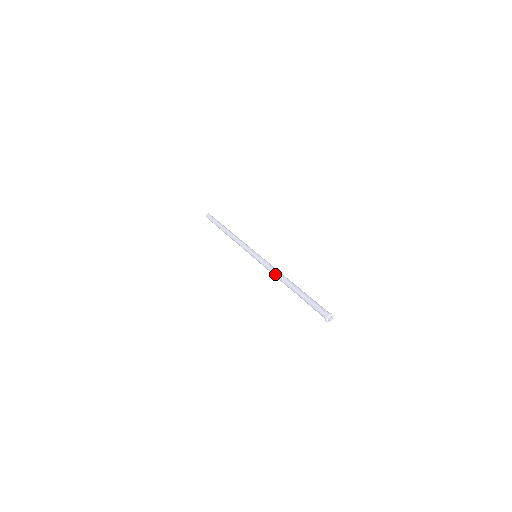
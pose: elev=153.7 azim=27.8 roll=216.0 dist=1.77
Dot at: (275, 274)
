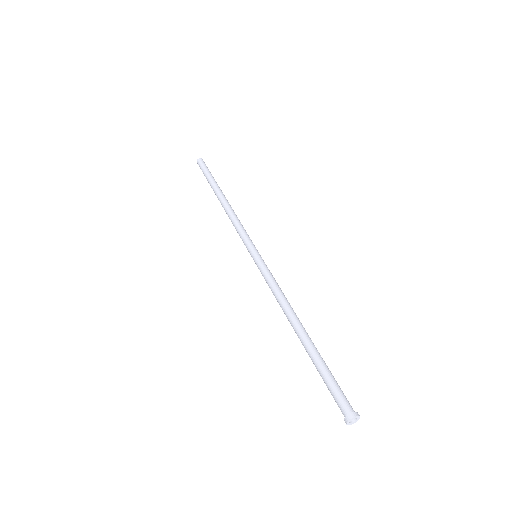
Dot at: occluded
